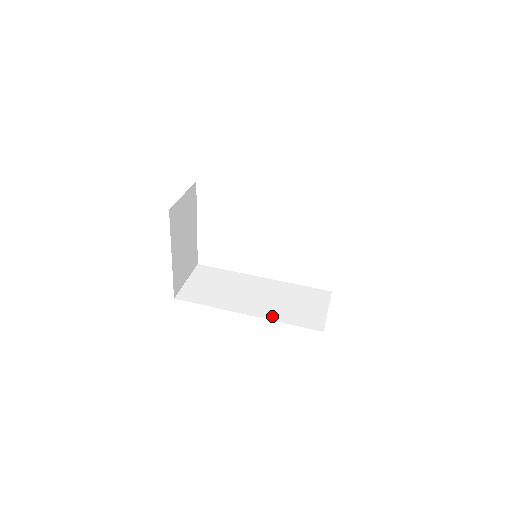
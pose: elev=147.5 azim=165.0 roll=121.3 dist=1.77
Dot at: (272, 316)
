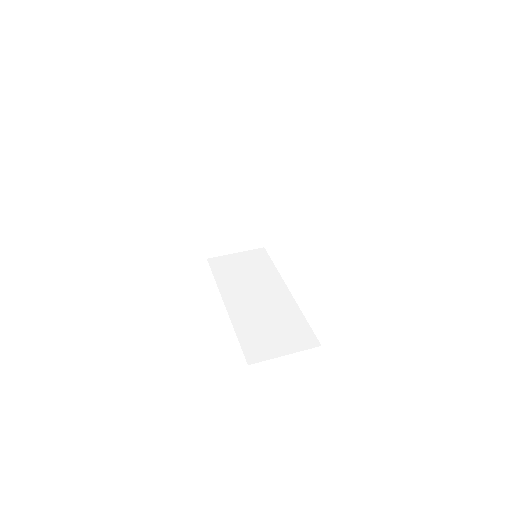
Dot at: (237, 320)
